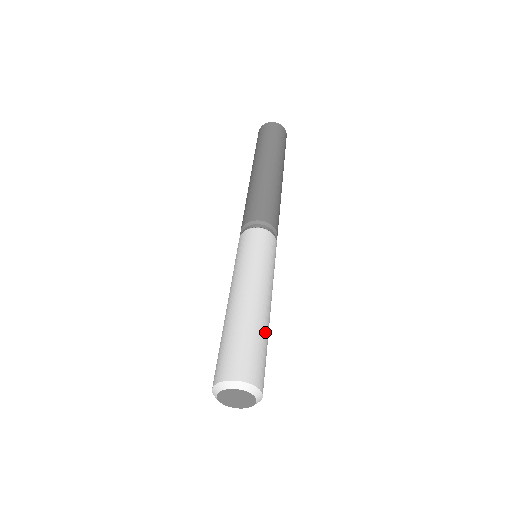
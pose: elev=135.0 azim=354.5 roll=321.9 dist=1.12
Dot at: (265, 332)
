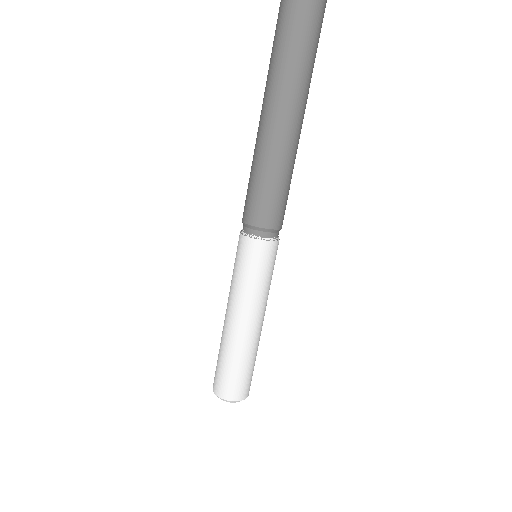
Dot at: (255, 353)
